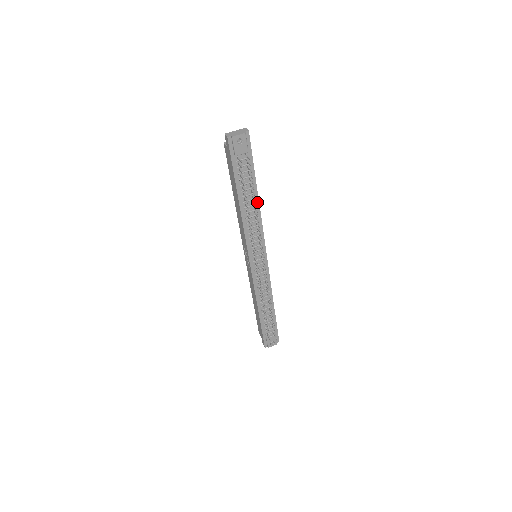
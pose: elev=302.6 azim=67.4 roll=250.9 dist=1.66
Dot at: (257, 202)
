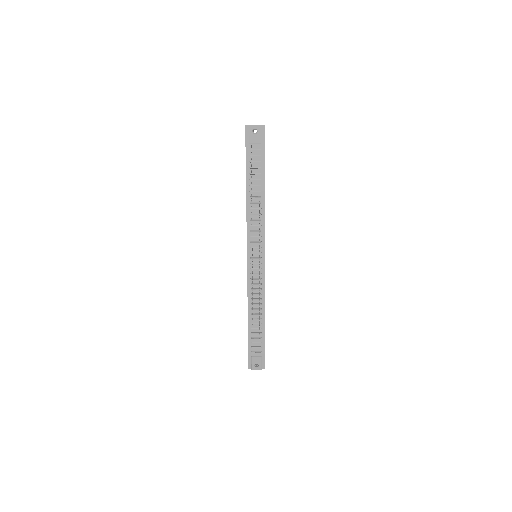
Dot at: (263, 196)
